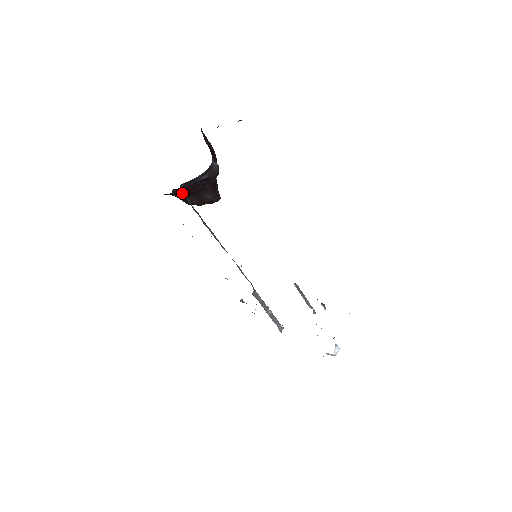
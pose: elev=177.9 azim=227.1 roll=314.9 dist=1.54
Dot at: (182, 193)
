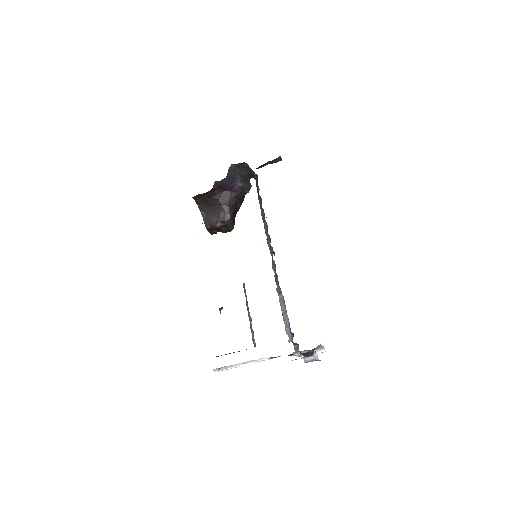
Dot at: (211, 206)
